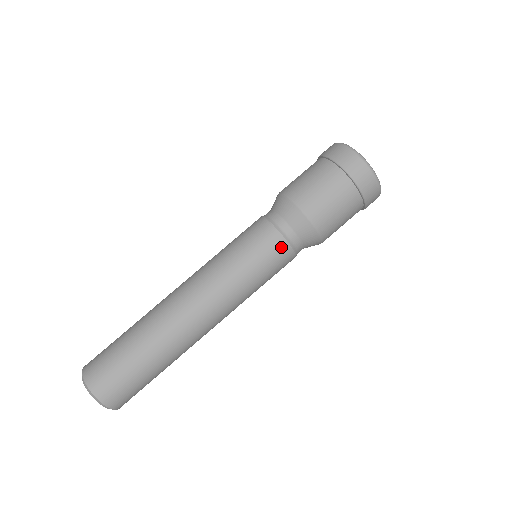
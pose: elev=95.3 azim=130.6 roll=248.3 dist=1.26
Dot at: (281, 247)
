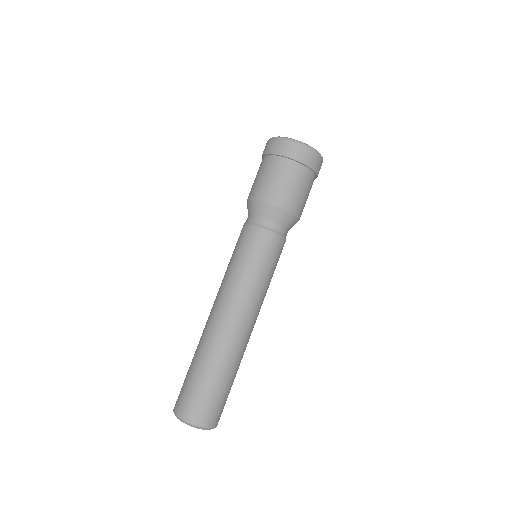
Dot at: (277, 242)
